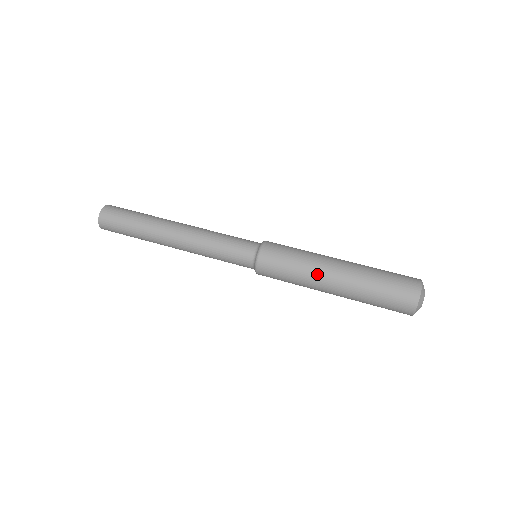
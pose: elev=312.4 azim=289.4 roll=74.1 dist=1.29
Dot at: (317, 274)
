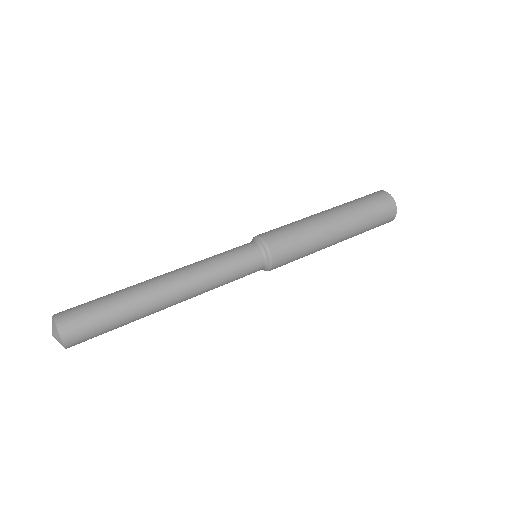
Dot at: (323, 231)
